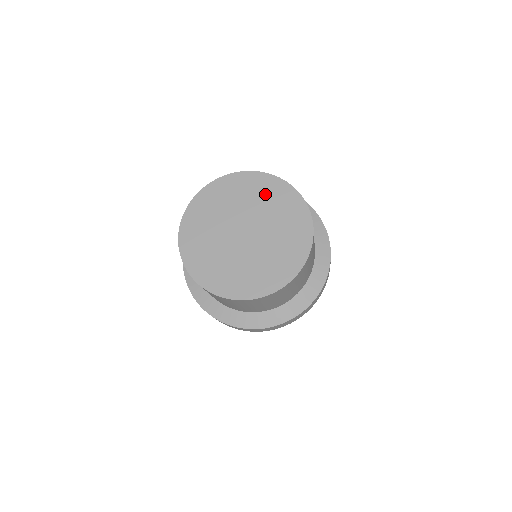
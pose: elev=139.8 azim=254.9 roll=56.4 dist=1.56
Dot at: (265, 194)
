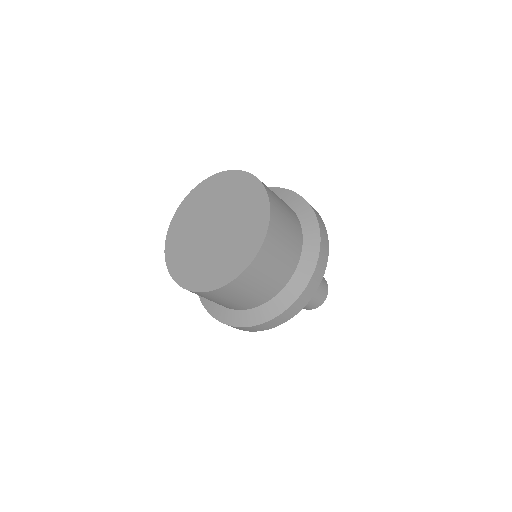
Dot at: (250, 211)
